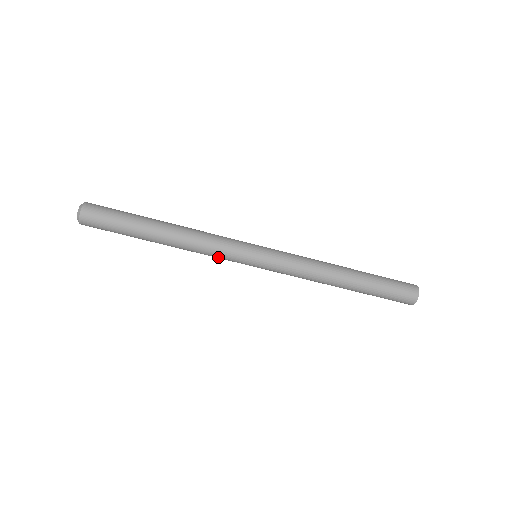
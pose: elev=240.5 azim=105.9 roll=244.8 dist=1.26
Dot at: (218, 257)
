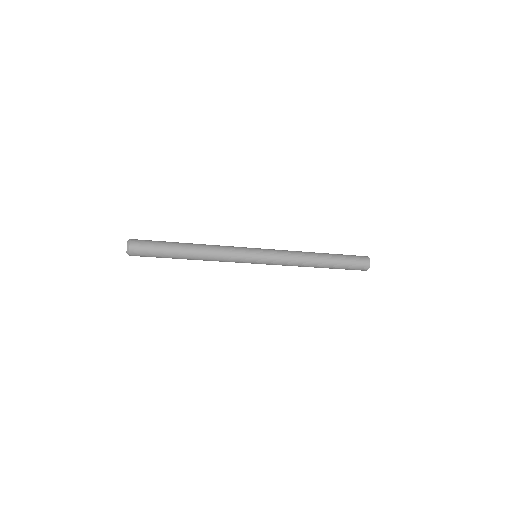
Dot at: occluded
